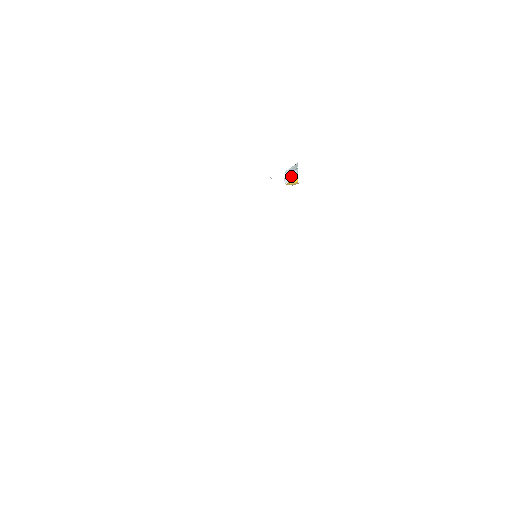
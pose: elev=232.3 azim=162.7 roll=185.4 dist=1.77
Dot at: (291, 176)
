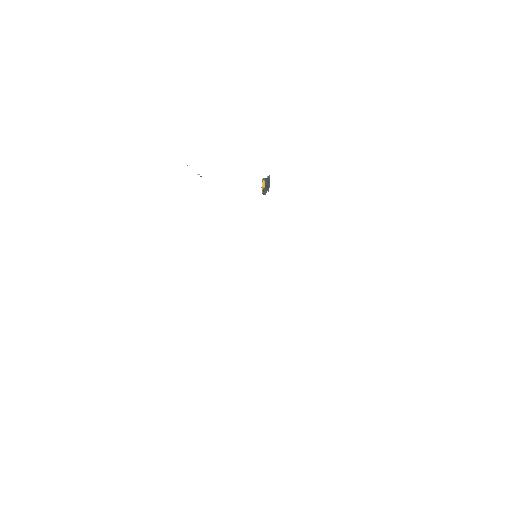
Dot at: occluded
